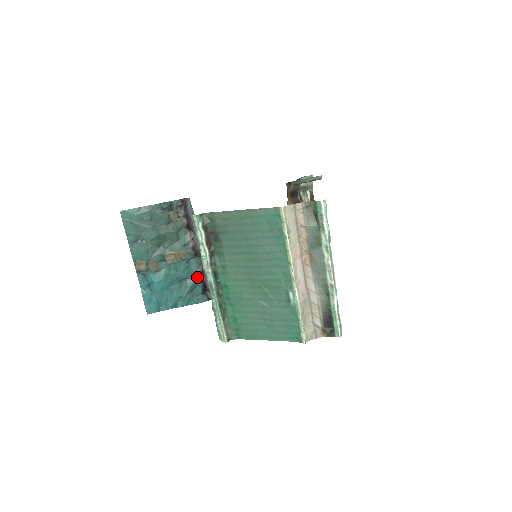
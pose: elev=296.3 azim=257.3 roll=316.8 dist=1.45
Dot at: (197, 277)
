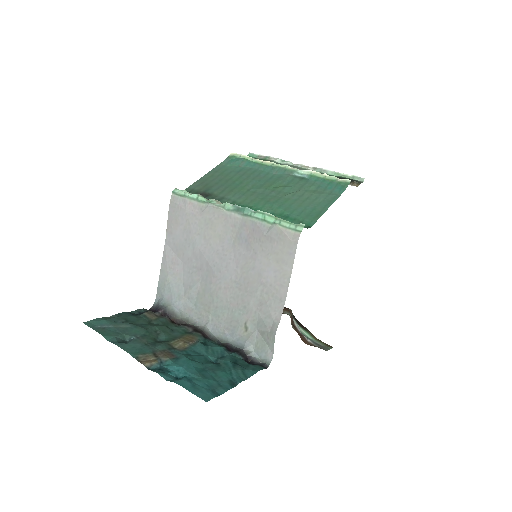
Dot at: (227, 353)
